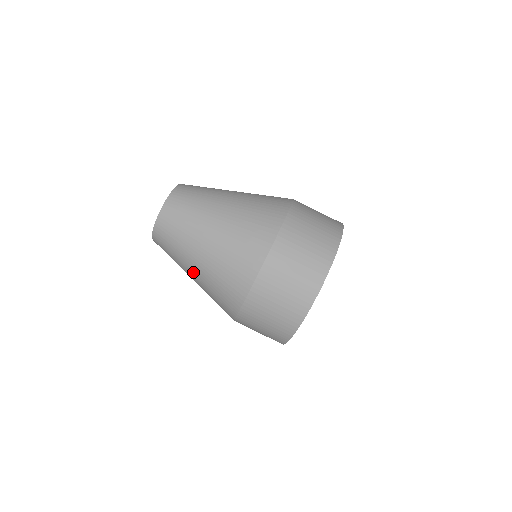
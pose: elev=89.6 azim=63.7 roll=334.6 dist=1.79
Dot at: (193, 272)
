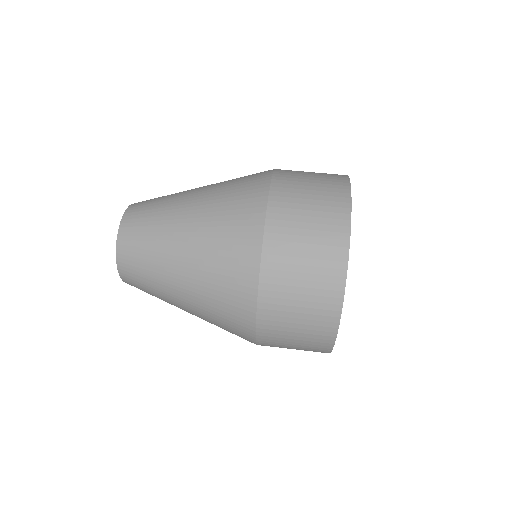
Dot at: (181, 281)
